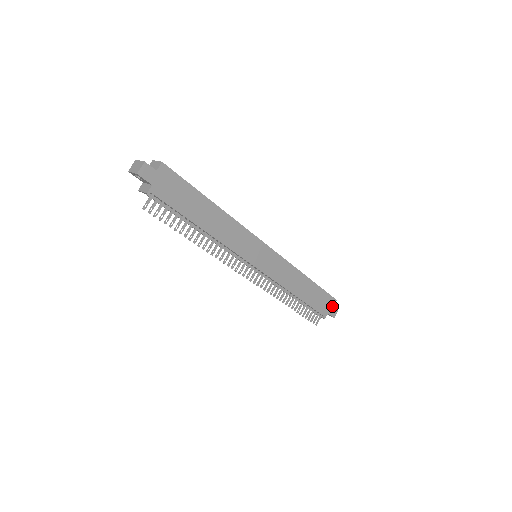
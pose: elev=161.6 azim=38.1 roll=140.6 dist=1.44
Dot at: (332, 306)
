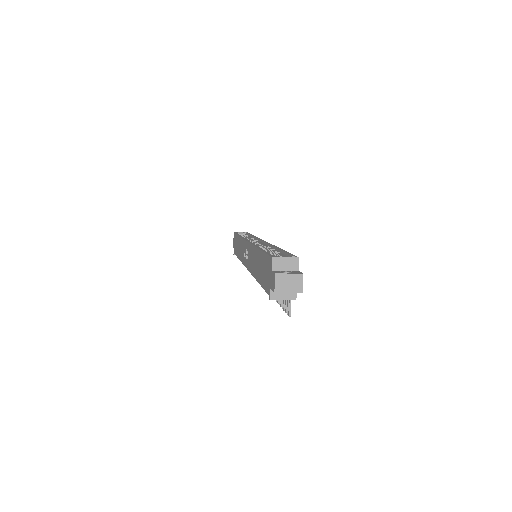
Dot at: occluded
